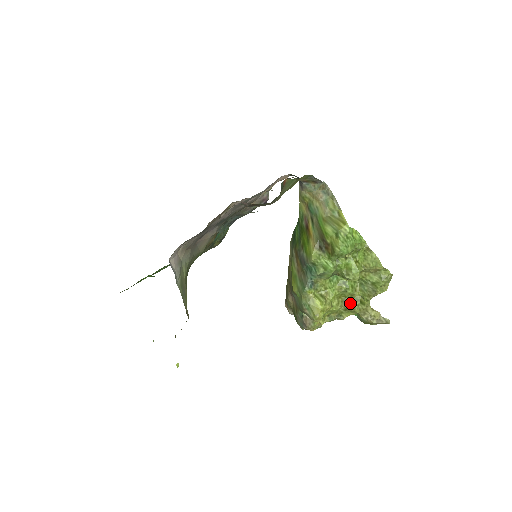
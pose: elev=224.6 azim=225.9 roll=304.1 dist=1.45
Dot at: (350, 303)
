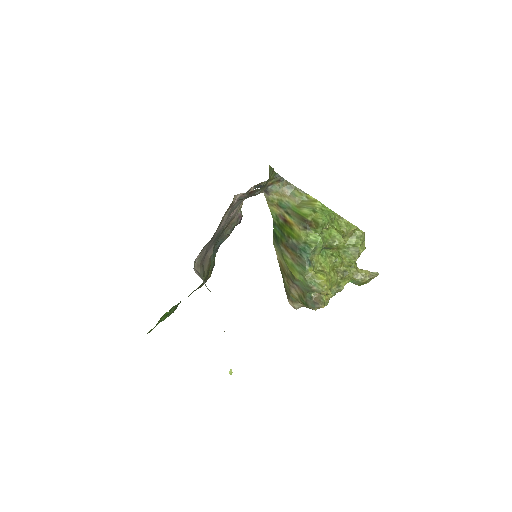
Dot at: (343, 271)
